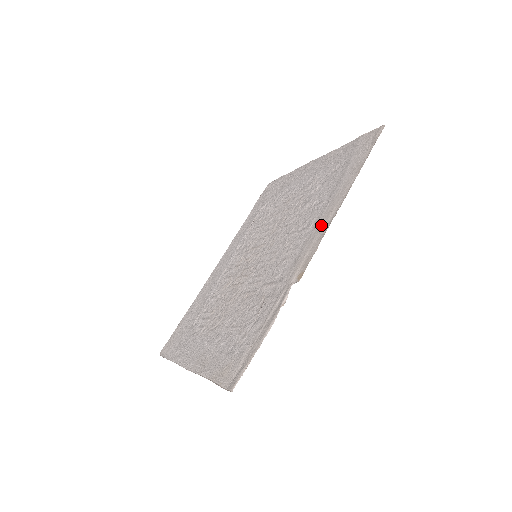
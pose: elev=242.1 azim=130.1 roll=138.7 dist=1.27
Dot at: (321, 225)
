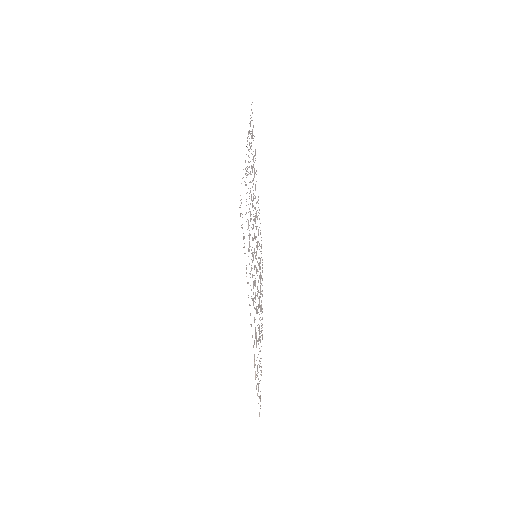
Dot at: occluded
